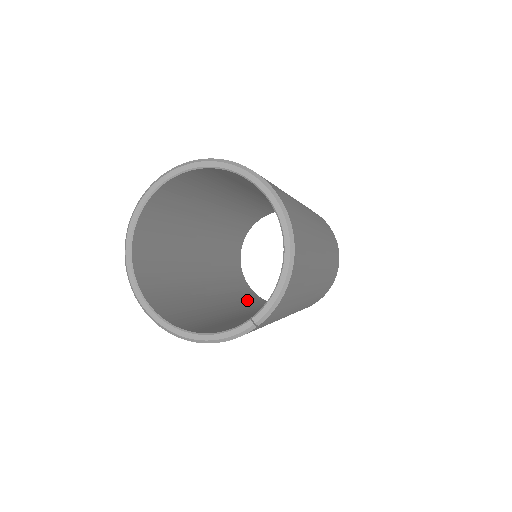
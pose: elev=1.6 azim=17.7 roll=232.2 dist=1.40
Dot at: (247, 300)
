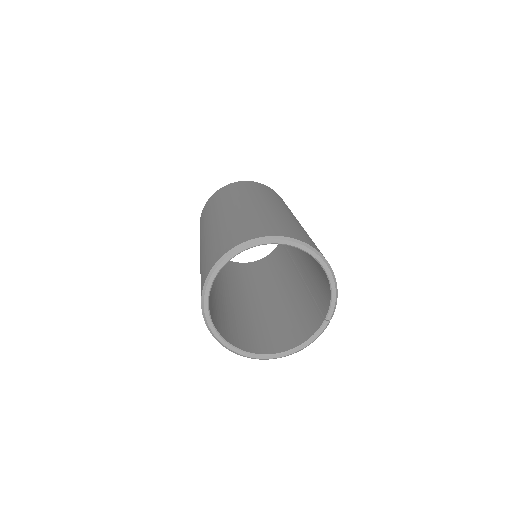
Dot at: (247, 277)
